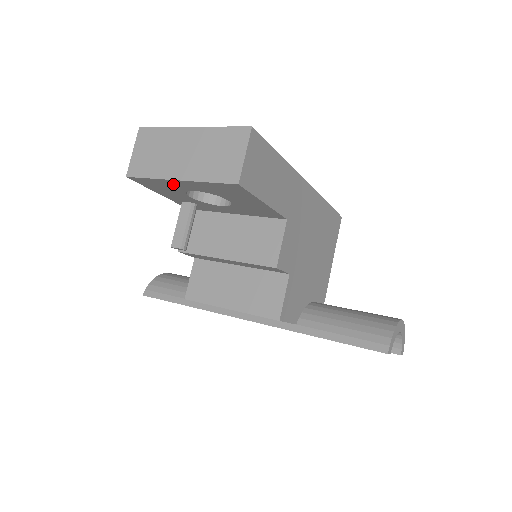
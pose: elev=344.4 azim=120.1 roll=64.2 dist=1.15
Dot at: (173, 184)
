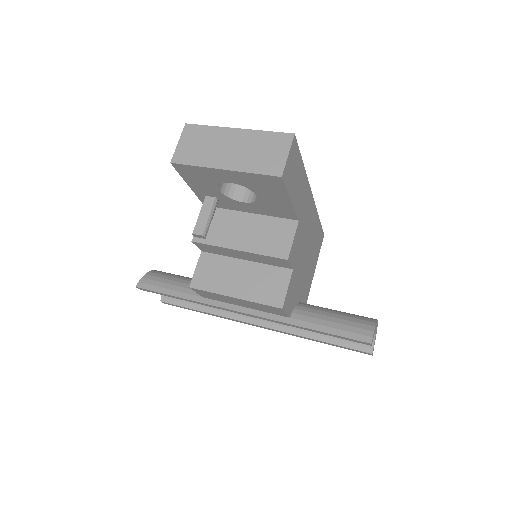
Dot at: (214, 174)
